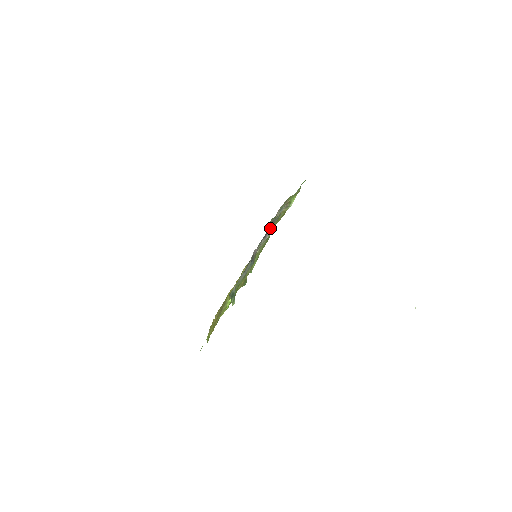
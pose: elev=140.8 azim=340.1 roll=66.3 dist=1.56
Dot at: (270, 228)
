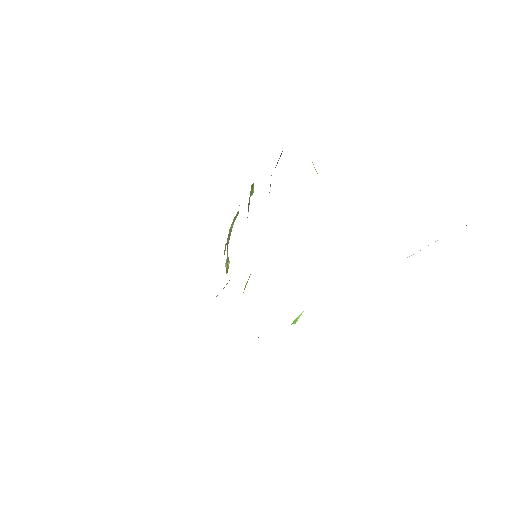
Dot at: occluded
